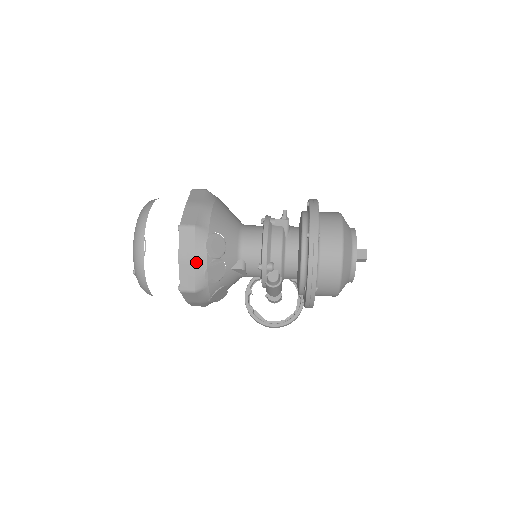
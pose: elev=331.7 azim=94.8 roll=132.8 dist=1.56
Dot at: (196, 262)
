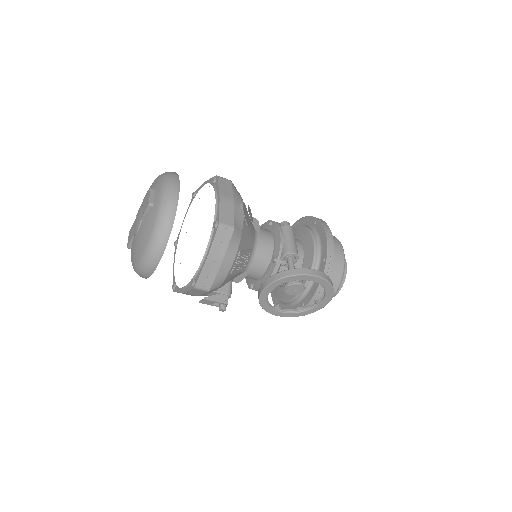
Dot at: occluded
